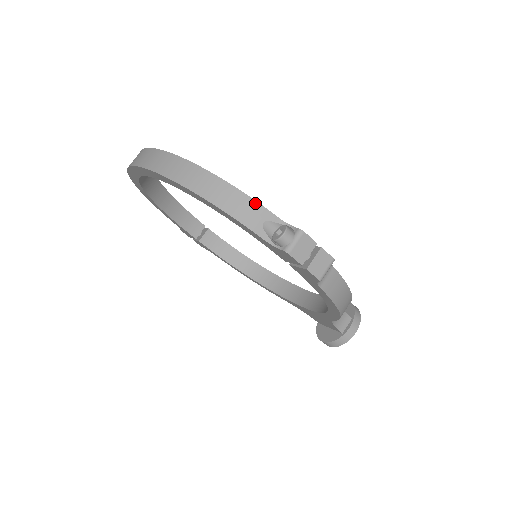
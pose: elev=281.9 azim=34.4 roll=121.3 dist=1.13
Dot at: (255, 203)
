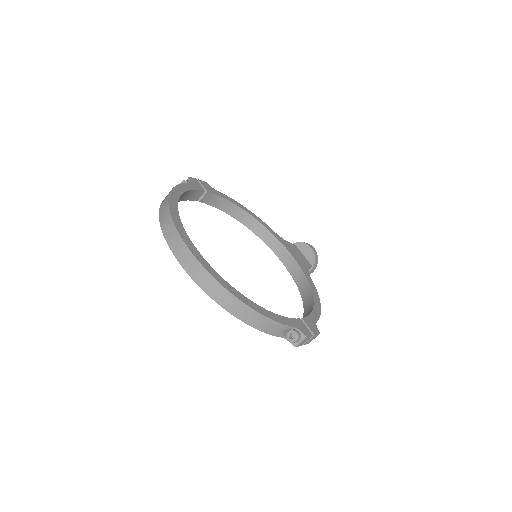
Dot at: (280, 324)
